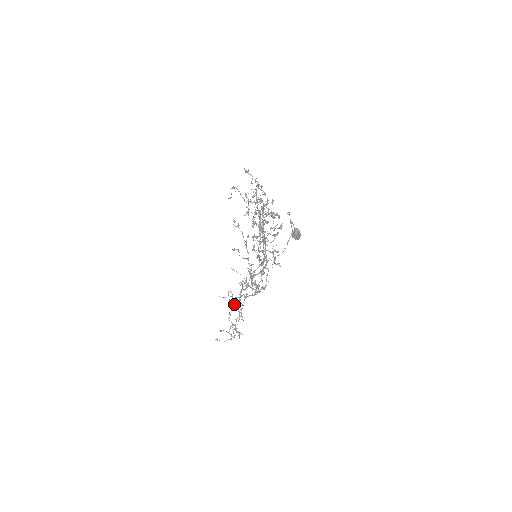
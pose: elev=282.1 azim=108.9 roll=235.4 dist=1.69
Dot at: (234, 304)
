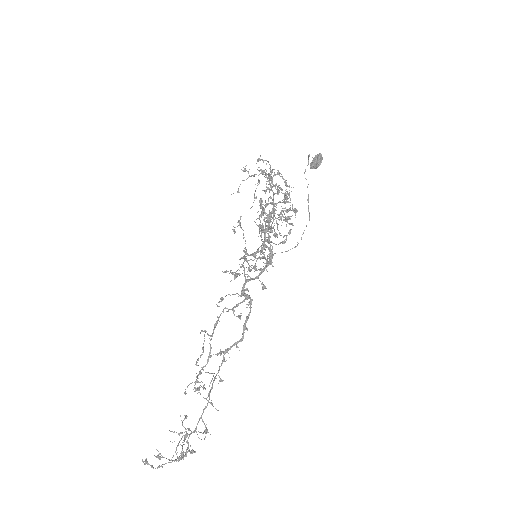
Dot at: (206, 331)
